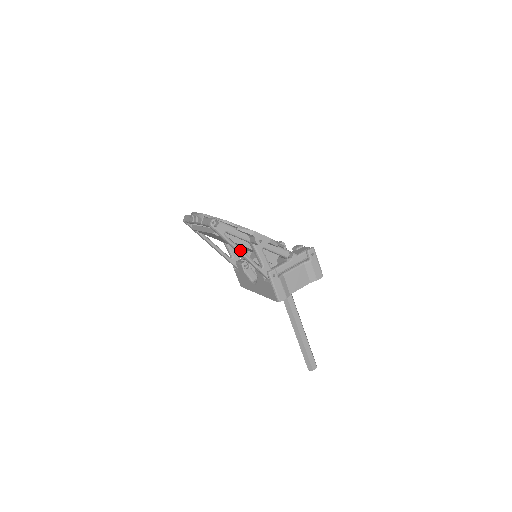
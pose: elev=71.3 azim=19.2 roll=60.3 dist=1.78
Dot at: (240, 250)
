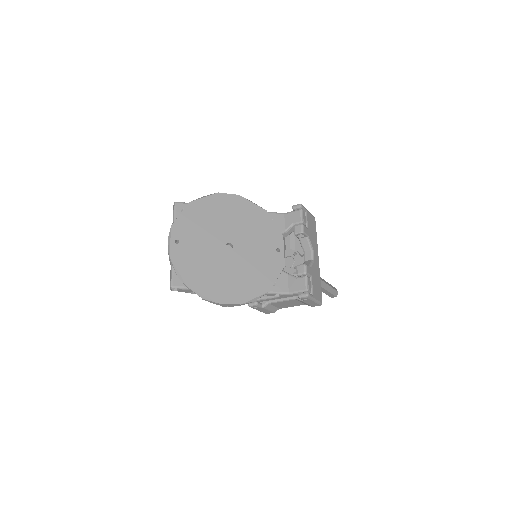
Dot at: occluded
